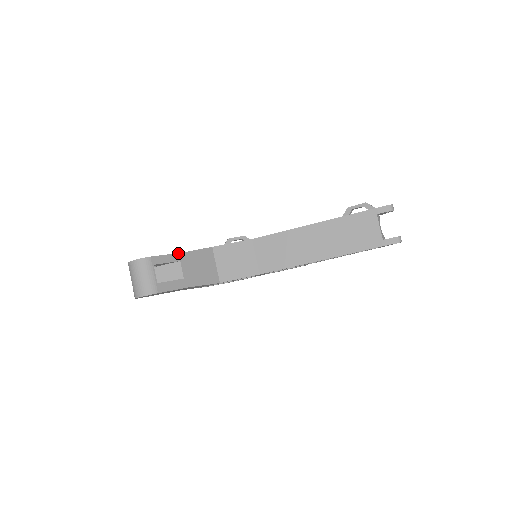
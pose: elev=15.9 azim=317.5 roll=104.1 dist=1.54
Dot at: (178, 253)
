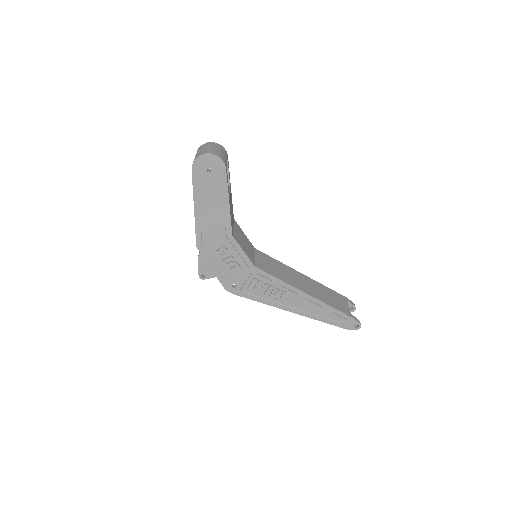
Dot at: (230, 183)
